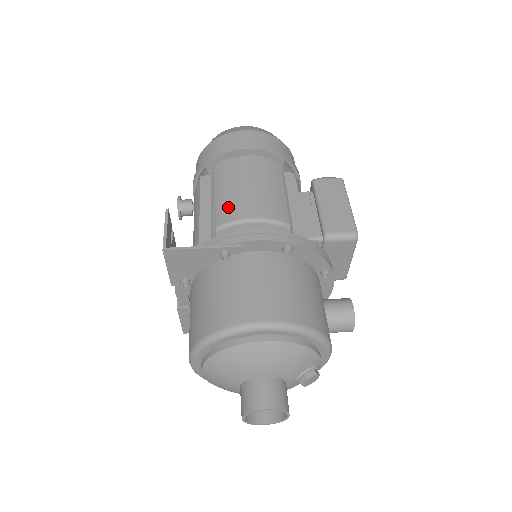
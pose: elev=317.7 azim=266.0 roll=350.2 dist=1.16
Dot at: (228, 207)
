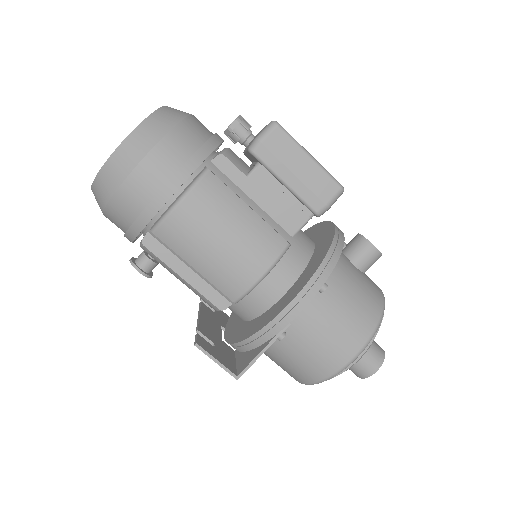
Dot at: (227, 280)
